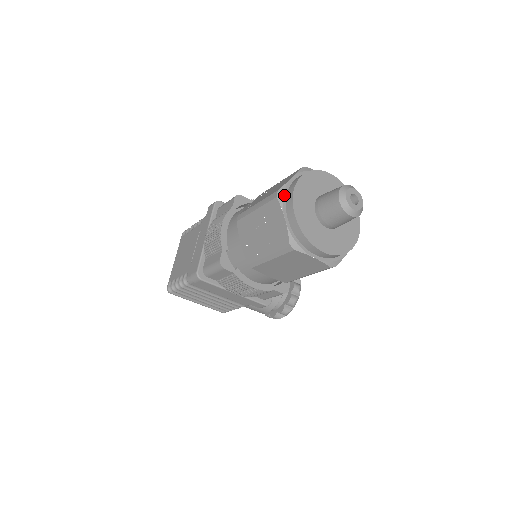
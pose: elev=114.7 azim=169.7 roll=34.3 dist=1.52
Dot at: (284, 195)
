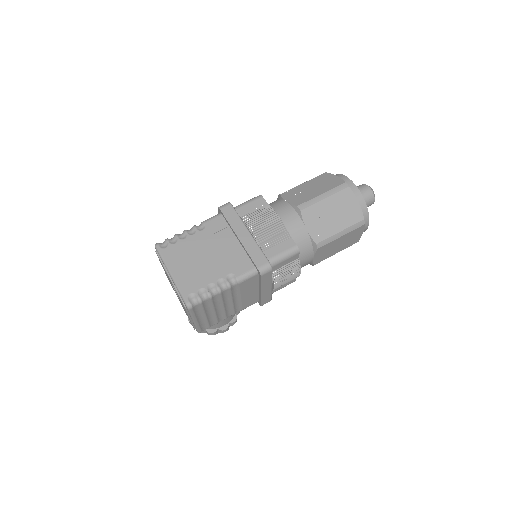
Dot at: occluded
